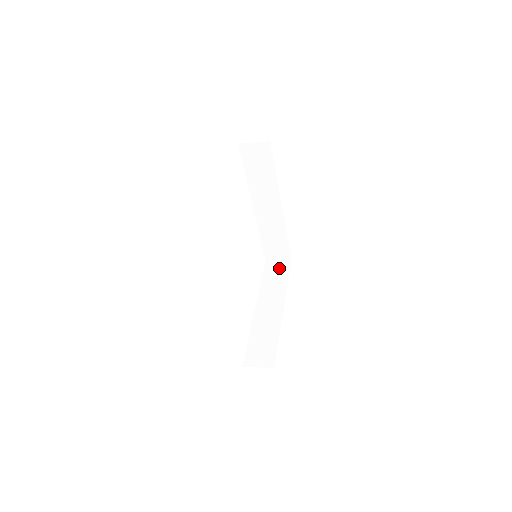
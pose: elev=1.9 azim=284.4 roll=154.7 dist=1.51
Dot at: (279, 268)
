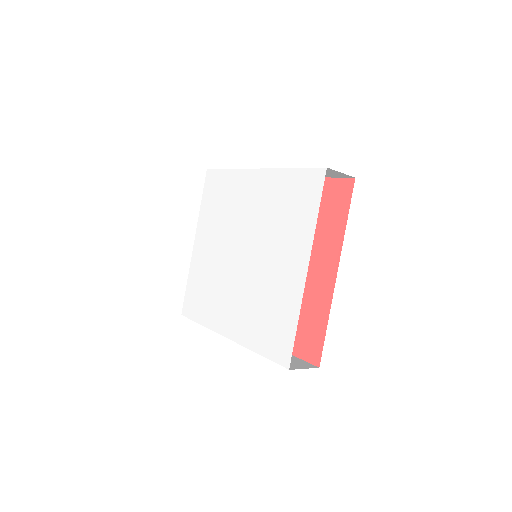
Dot at: occluded
